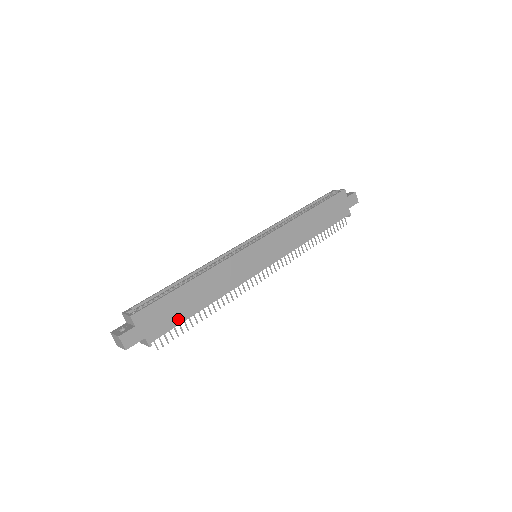
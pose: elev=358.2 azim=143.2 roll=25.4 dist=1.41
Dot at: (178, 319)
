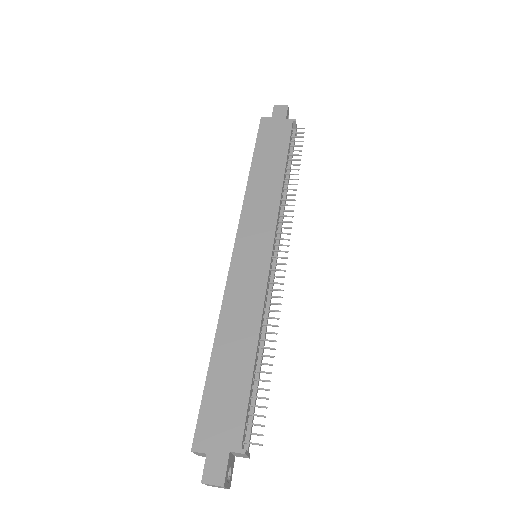
Dot at: (242, 395)
